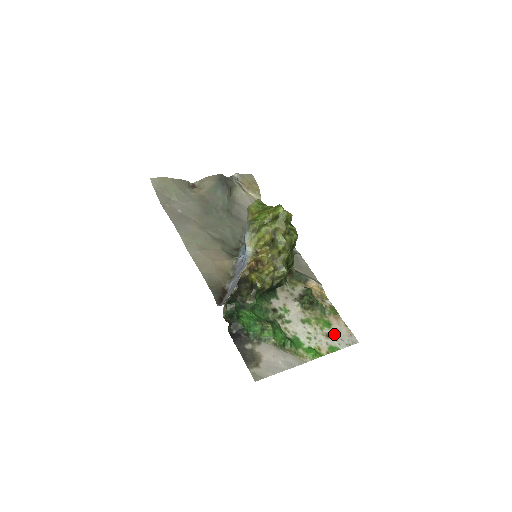
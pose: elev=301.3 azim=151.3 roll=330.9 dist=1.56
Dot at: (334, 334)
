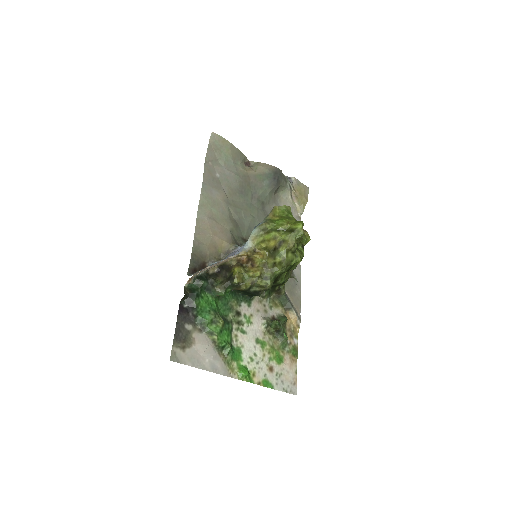
Dot at: (279, 372)
